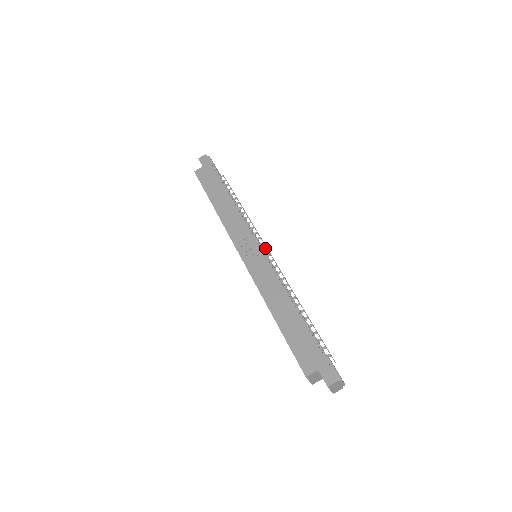
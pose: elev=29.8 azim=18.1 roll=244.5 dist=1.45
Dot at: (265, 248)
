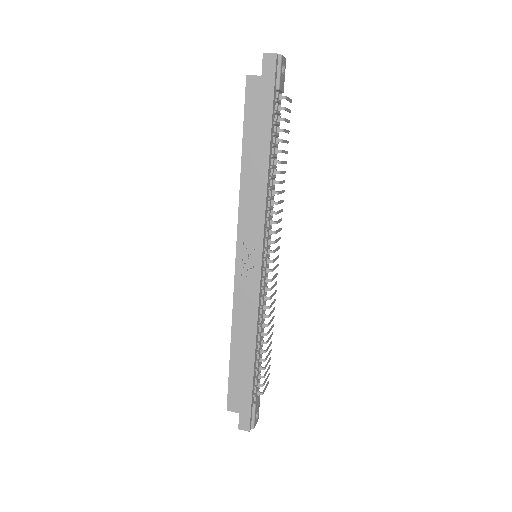
Dot at: (272, 251)
